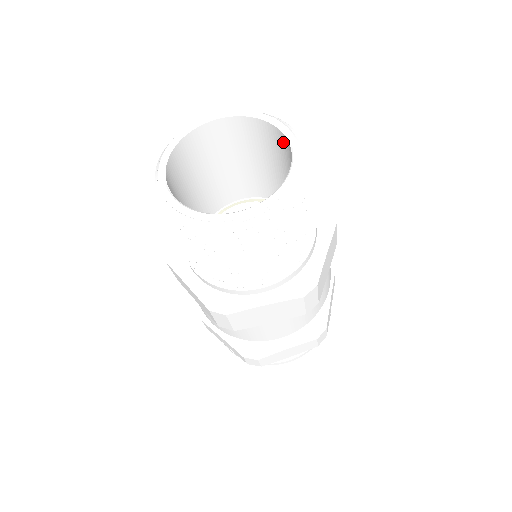
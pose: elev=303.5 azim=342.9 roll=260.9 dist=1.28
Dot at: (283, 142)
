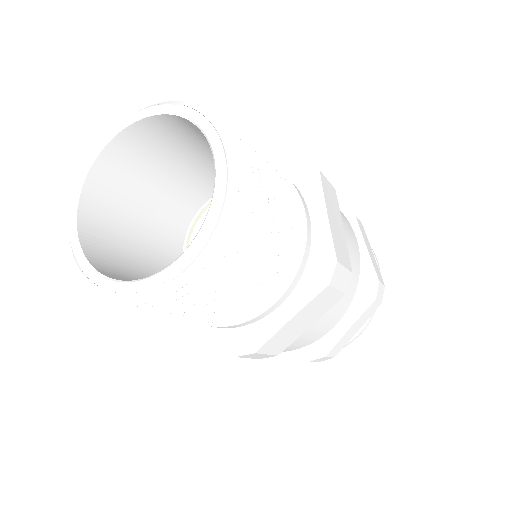
Dot at: occluded
